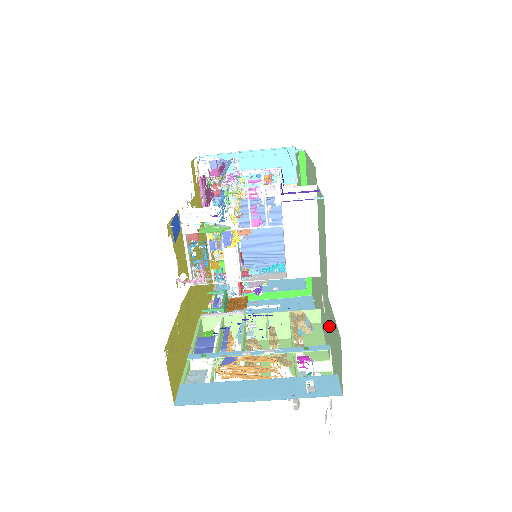
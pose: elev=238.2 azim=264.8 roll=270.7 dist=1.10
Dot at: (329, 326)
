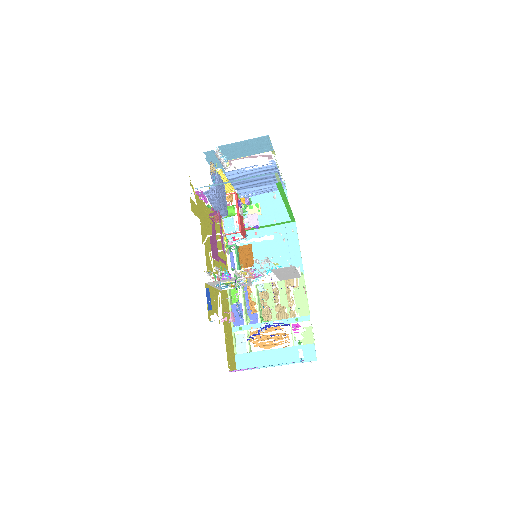
Dot at: occluded
